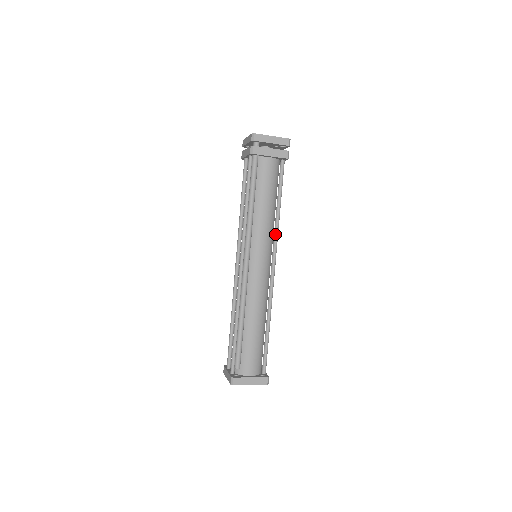
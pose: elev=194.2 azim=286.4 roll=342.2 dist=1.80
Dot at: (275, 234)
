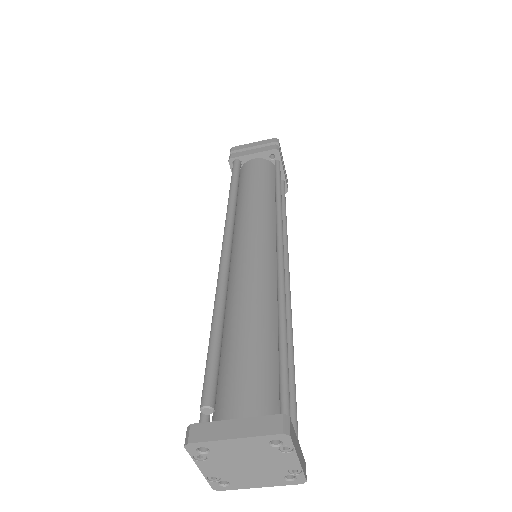
Dot at: (276, 215)
